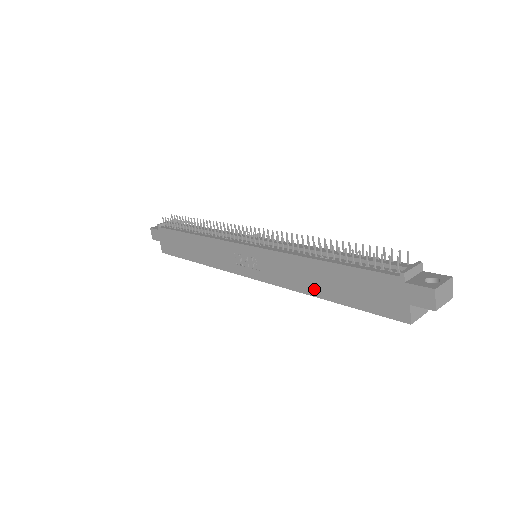
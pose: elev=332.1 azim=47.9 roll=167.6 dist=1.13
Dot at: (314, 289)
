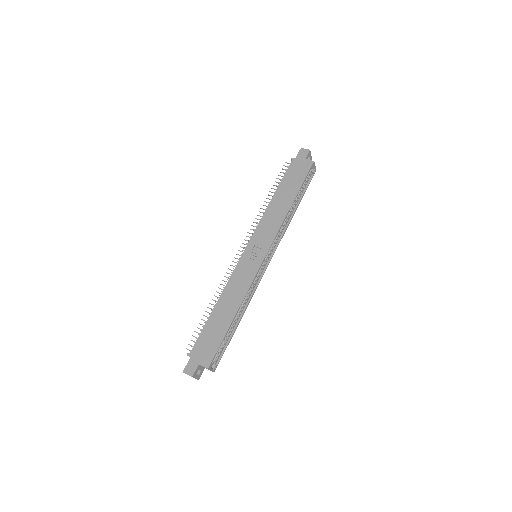
Dot at: (286, 206)
